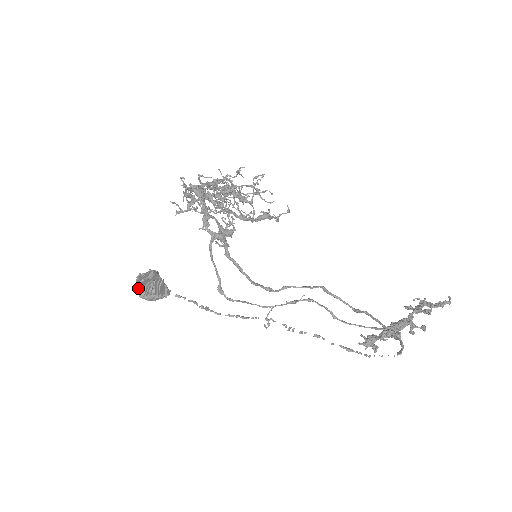
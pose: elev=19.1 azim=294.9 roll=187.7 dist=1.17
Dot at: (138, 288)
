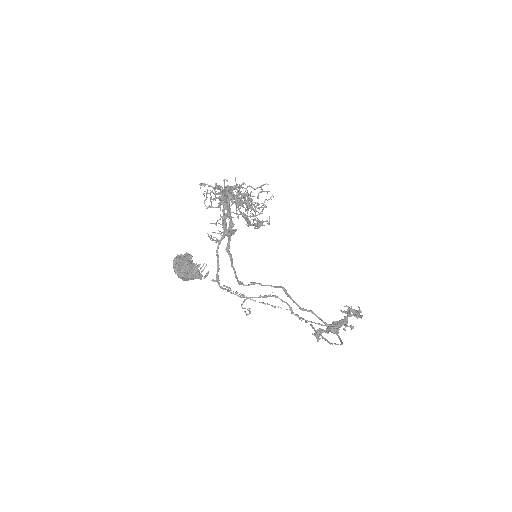
Dot at: (178, 268)
